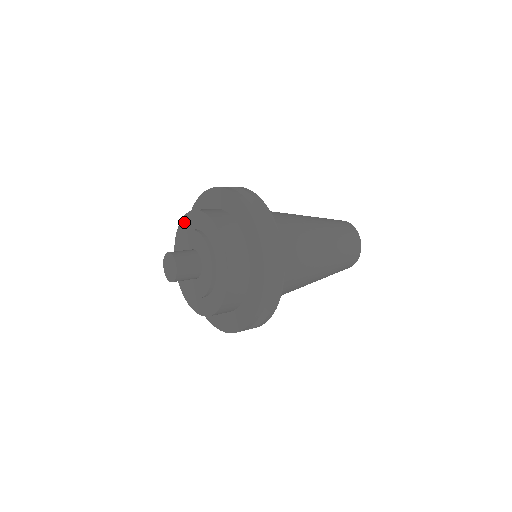
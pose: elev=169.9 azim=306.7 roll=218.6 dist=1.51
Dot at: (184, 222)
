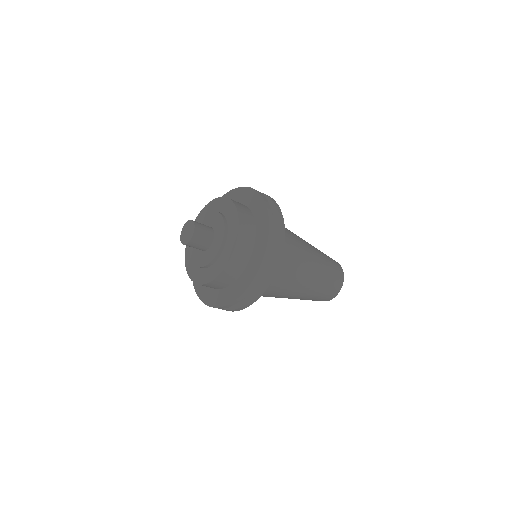
Dot at: (197, 220)
